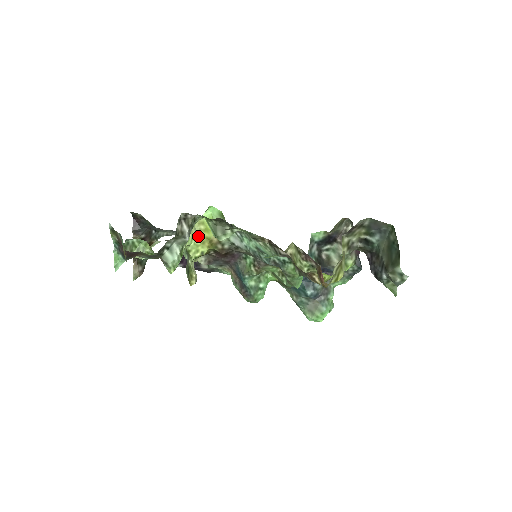
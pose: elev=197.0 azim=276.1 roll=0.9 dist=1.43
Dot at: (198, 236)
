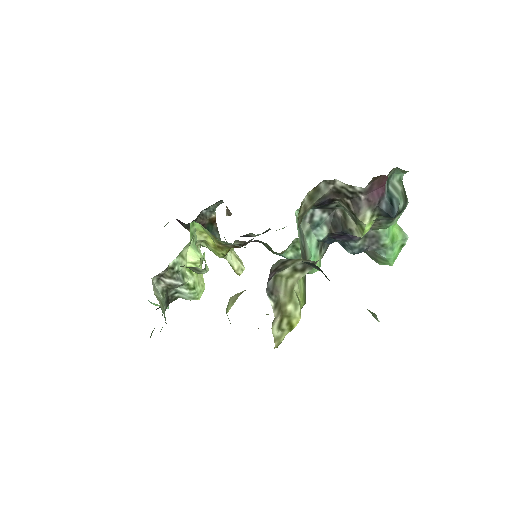
Dot at: (208, 244)
